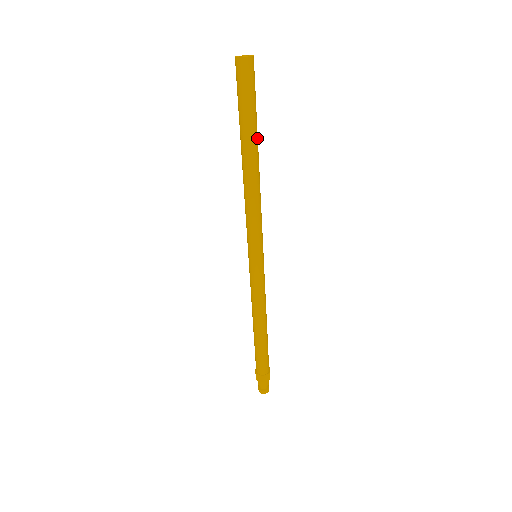
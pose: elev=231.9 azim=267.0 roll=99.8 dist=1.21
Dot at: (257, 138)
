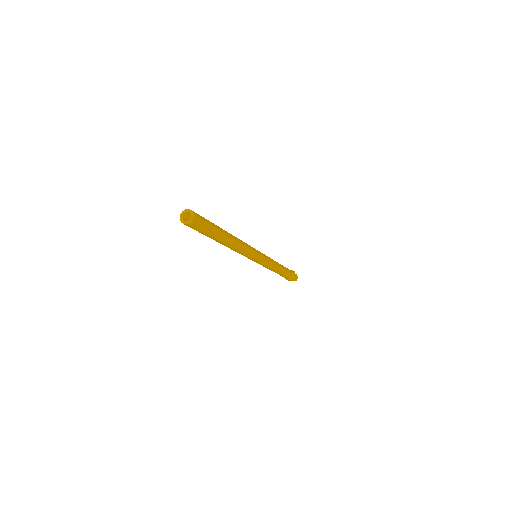
Dot at: (223, 233)
